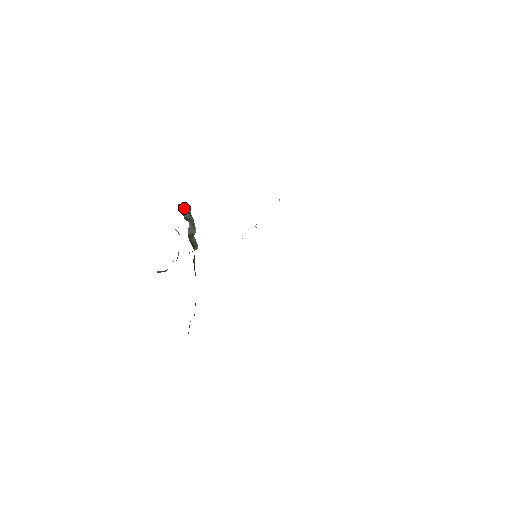
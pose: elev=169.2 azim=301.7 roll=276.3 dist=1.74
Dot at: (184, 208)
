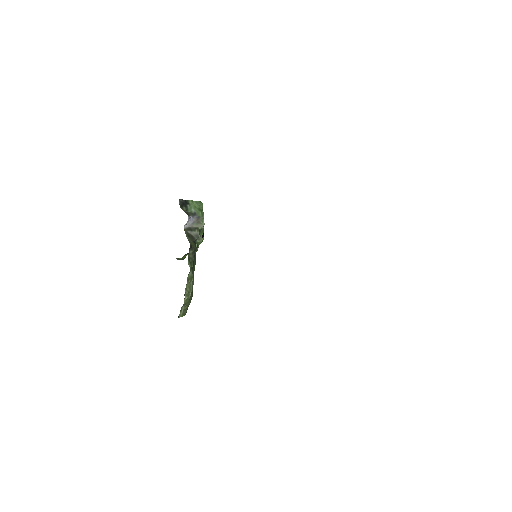
Dot at: (193, 204)
